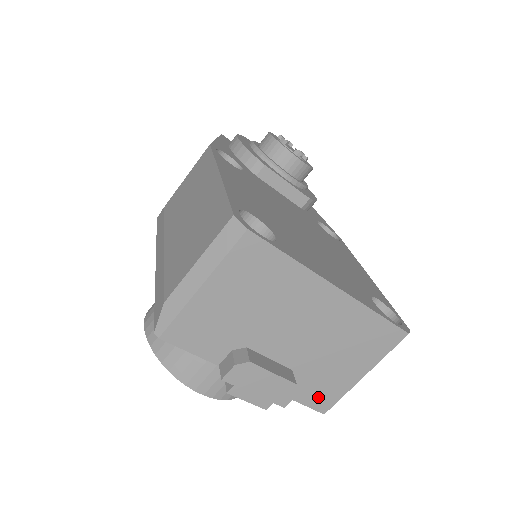
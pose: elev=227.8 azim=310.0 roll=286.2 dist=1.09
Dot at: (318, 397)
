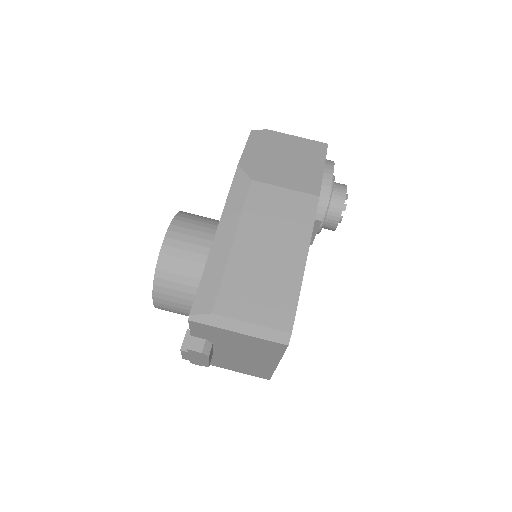
Dot at: occluded
